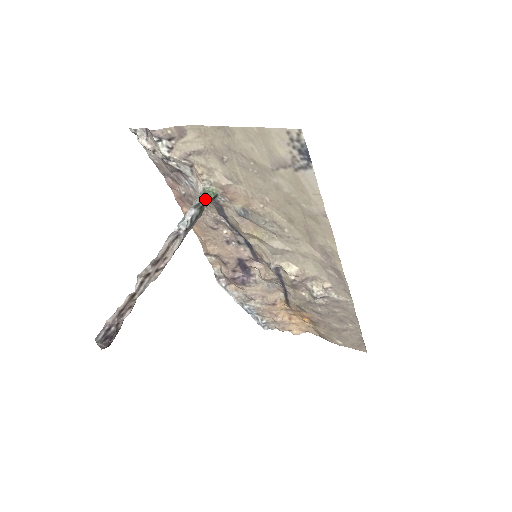
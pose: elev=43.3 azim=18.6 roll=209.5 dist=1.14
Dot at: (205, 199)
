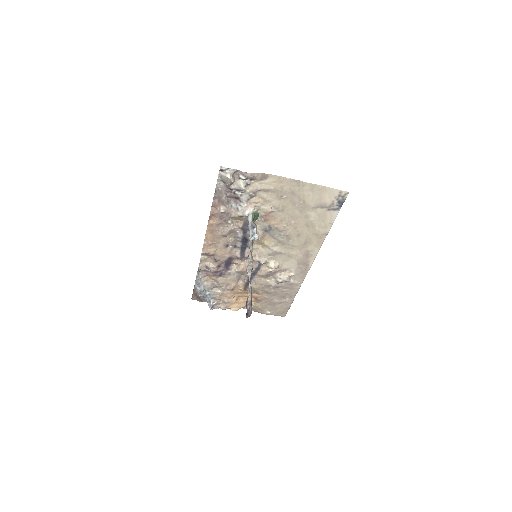
Dot at: (254, 219)
